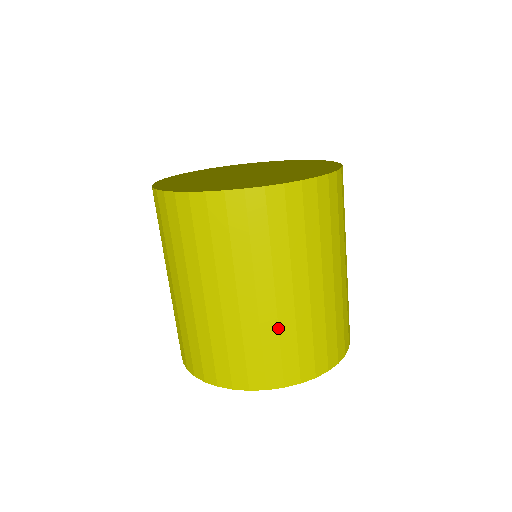
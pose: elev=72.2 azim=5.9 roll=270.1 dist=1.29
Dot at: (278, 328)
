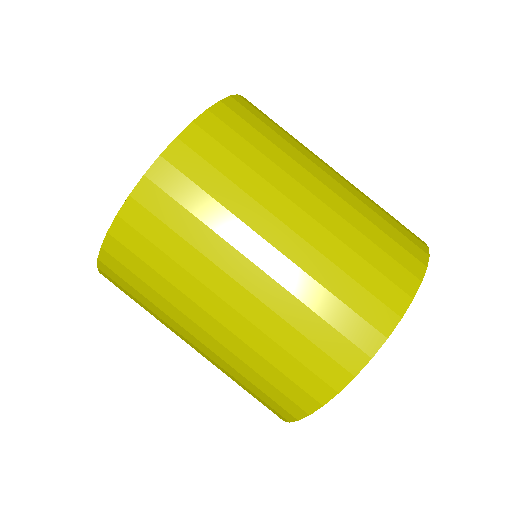
Dot at: (351, 226)
